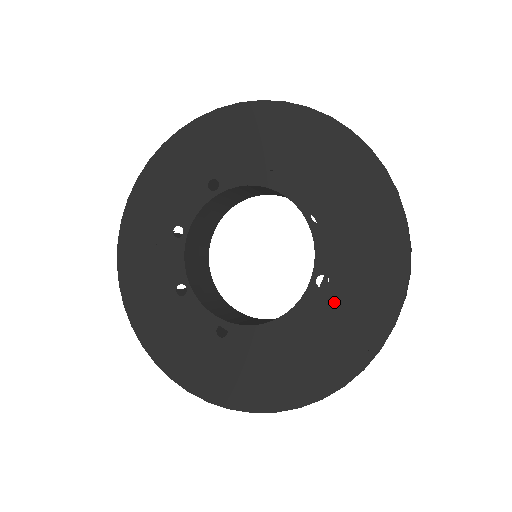
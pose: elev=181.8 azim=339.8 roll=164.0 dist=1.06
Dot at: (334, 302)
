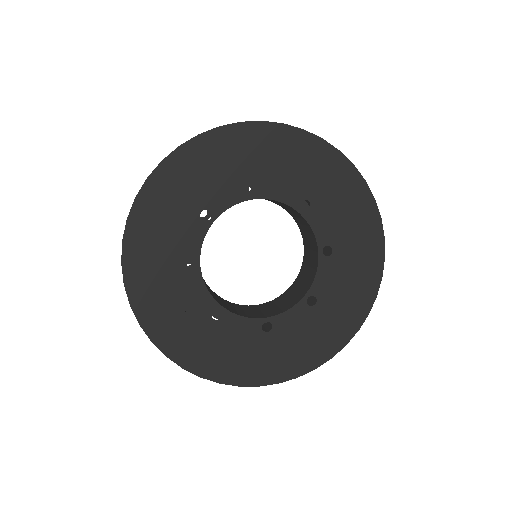
Dot at: (341, 261)
